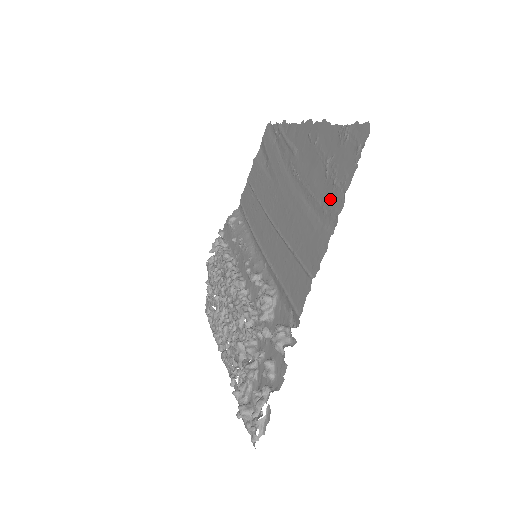
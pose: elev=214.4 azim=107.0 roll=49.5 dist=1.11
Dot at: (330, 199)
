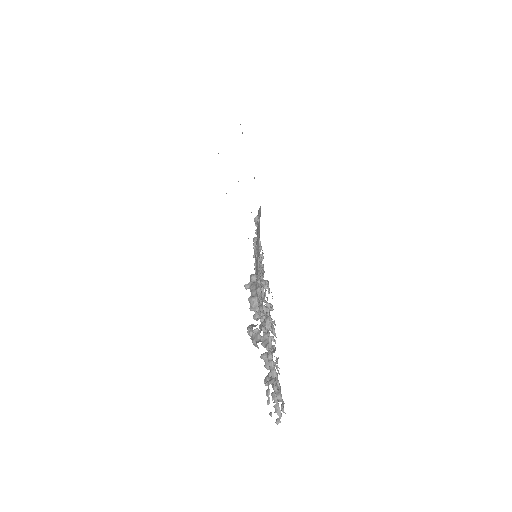
Dot at: occluded
